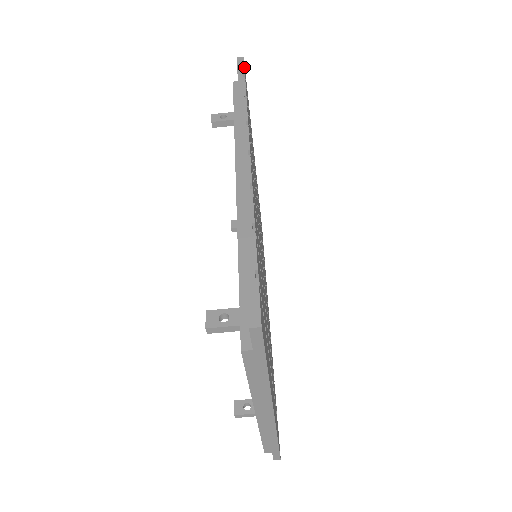
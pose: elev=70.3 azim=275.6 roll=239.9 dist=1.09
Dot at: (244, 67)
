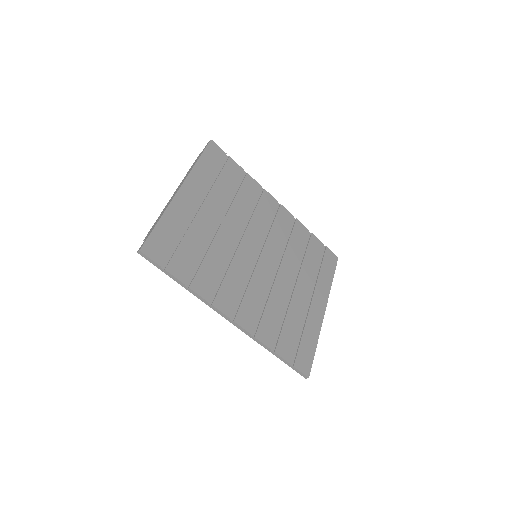
Dot at: (153, 261)
